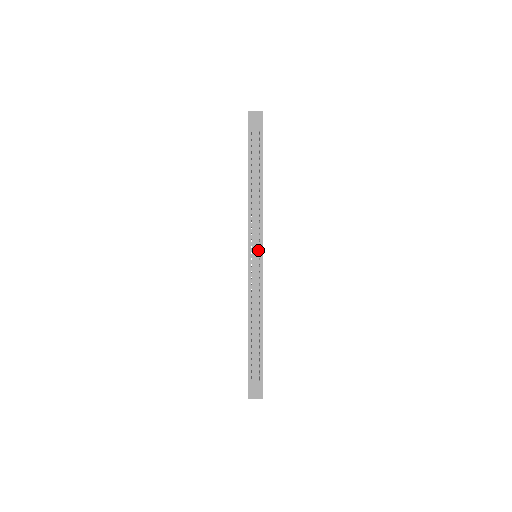
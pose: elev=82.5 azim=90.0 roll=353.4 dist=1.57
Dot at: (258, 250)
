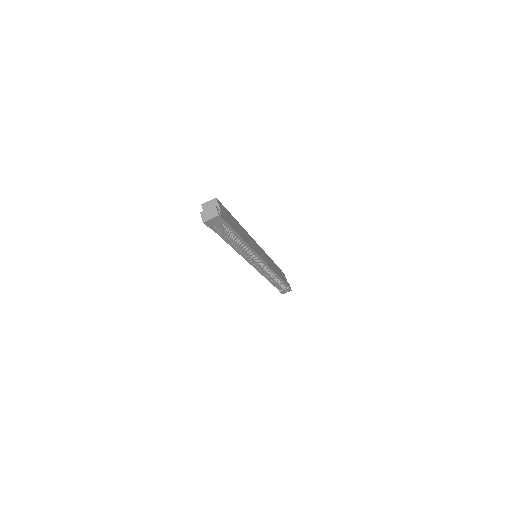
Dot at: (259, 261)
